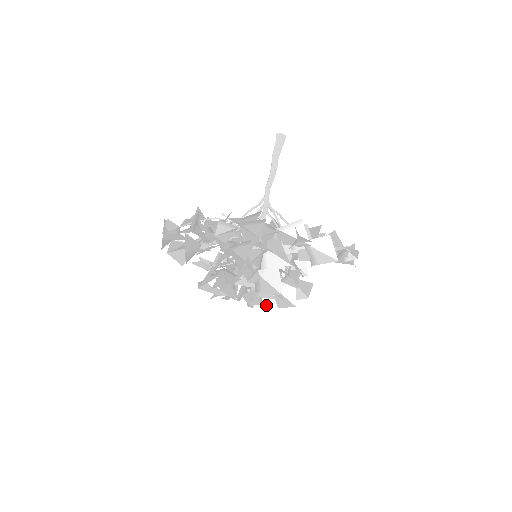
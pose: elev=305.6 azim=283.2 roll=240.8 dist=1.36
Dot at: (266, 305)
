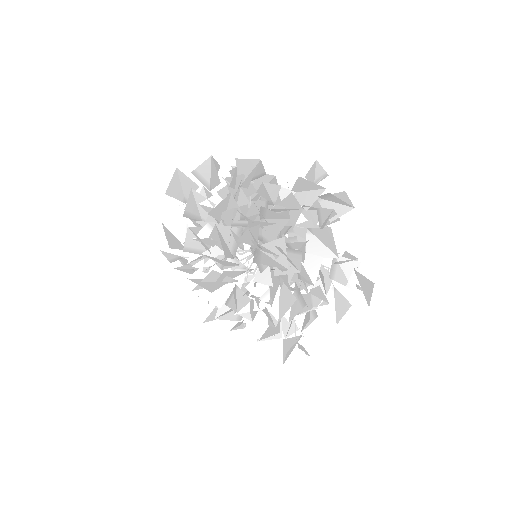
Dot at: (263, 261)
